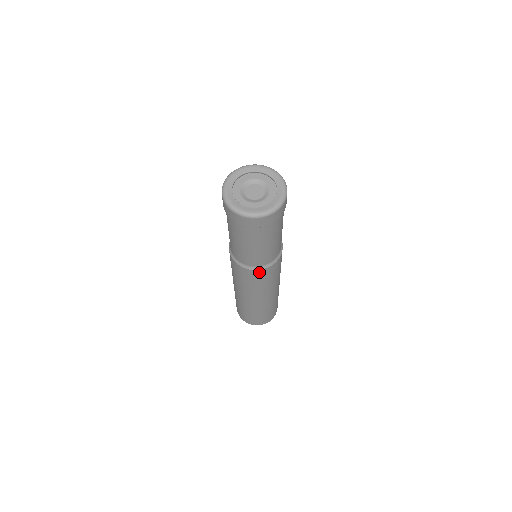
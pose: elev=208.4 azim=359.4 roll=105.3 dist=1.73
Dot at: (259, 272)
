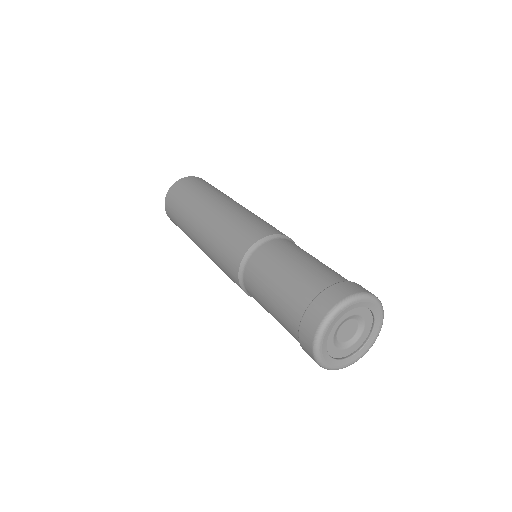
Dot at: occluded
